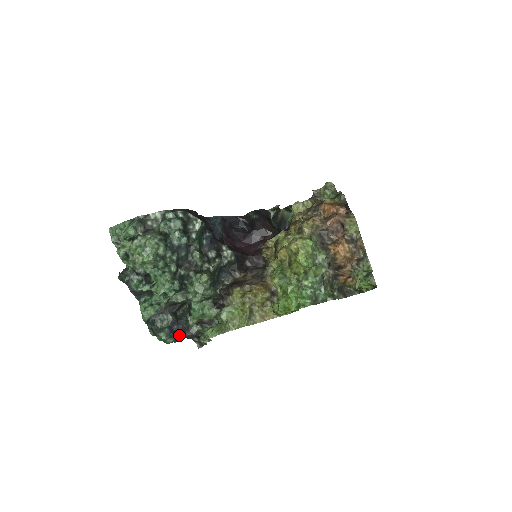
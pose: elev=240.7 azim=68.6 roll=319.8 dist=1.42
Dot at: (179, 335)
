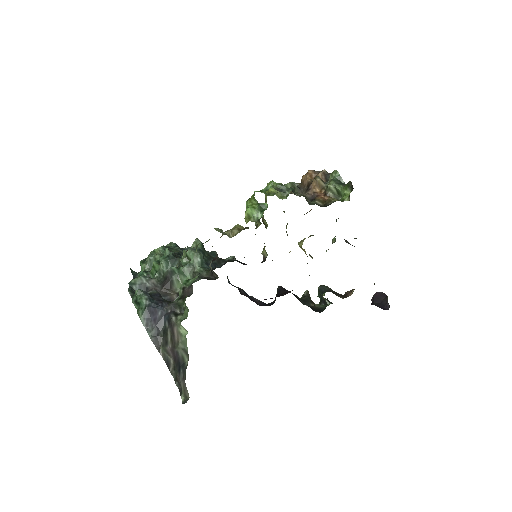
Dot at: (155, 302)
